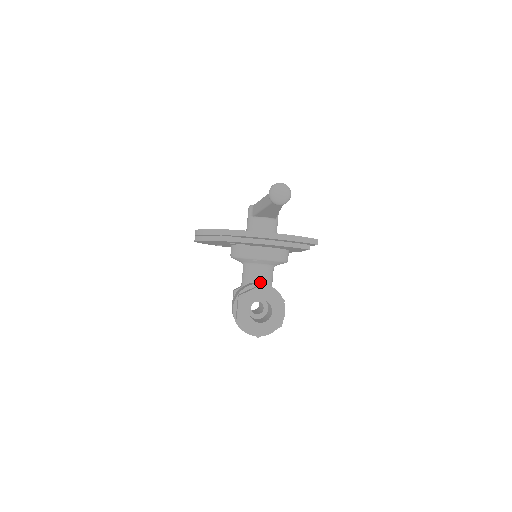
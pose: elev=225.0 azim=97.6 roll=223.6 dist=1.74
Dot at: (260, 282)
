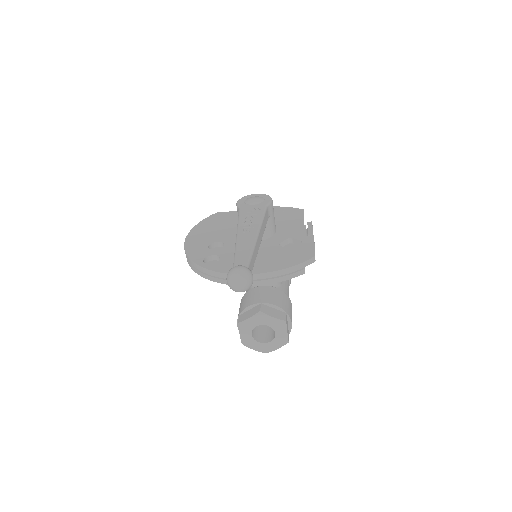
Dot at: occluded
